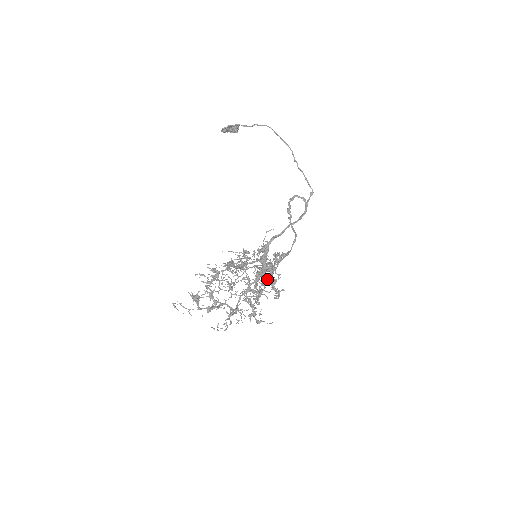
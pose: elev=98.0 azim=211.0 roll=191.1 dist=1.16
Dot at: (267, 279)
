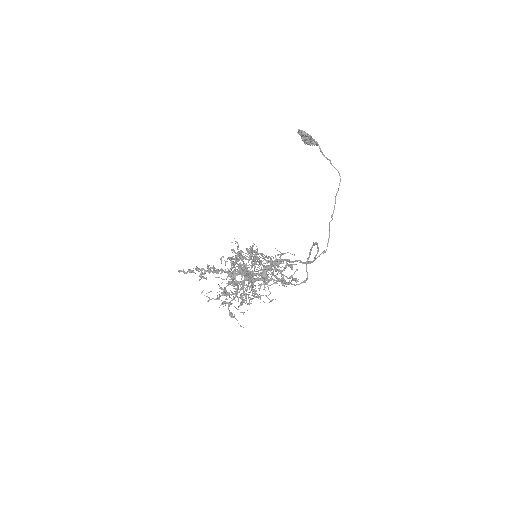
Dot at: occluded
